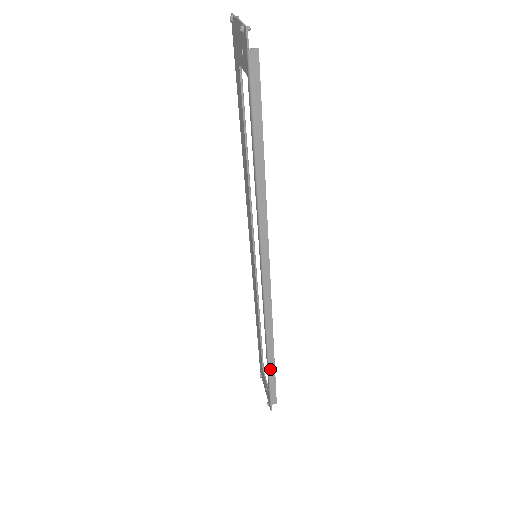
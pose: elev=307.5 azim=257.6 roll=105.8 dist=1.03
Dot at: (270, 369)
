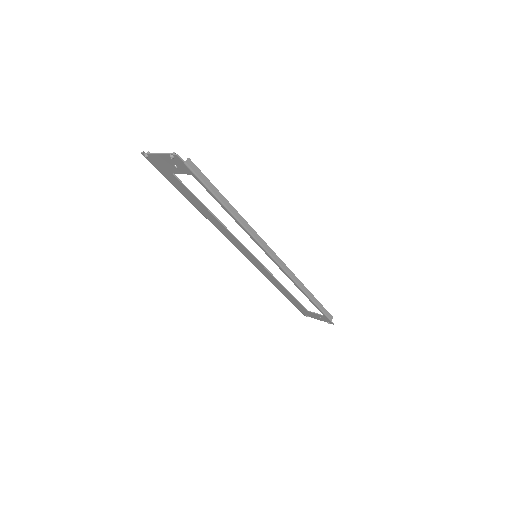
Dot at: (316, 303)
